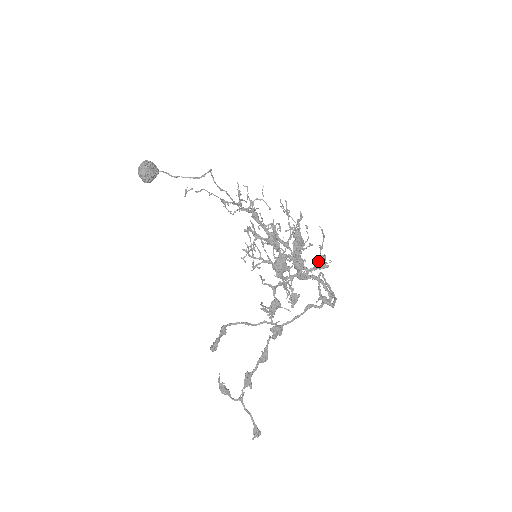
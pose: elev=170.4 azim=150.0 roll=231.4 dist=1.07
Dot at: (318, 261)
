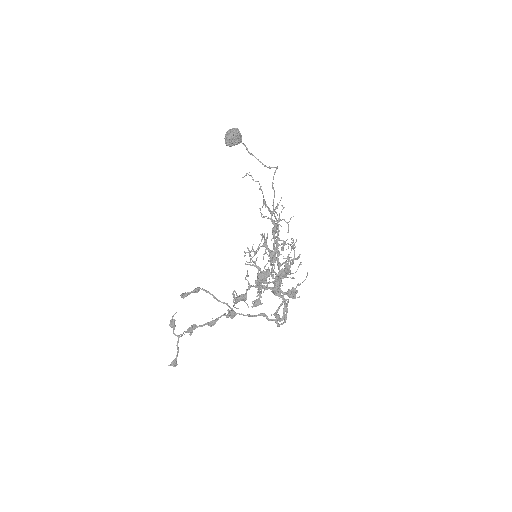
Dot at: (291, 291)
